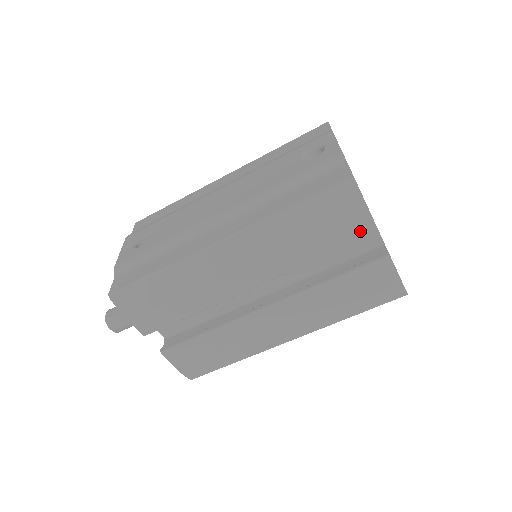
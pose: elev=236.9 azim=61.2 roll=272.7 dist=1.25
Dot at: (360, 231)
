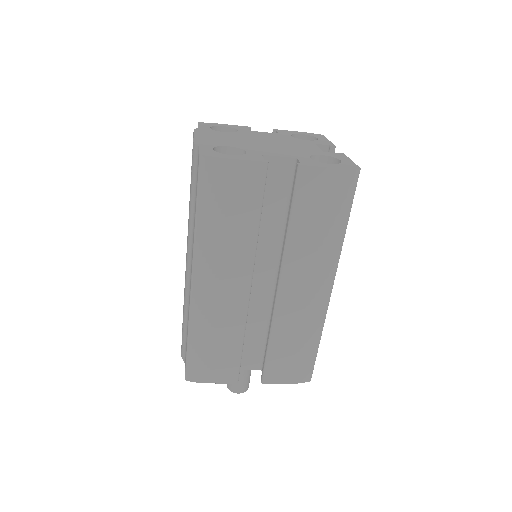
Dot at: (254, 177)
